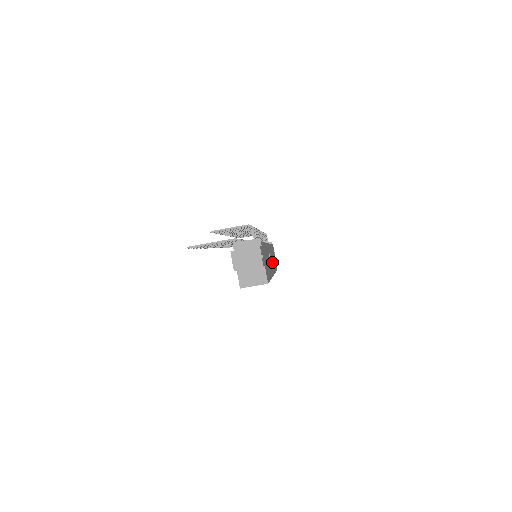
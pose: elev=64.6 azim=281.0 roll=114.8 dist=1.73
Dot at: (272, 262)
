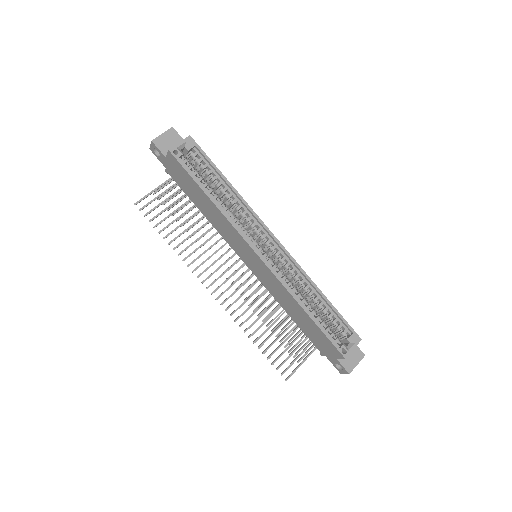
Dot at: occluded
